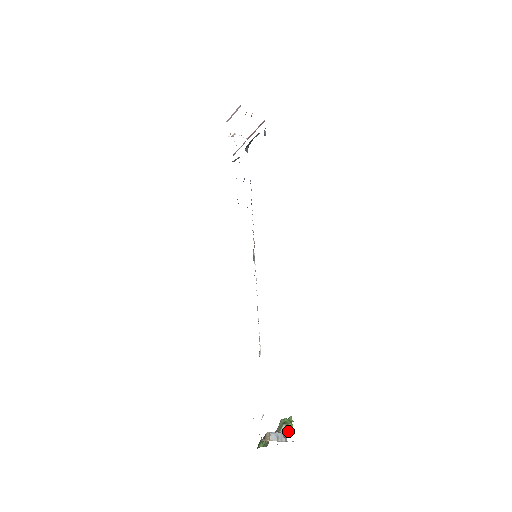
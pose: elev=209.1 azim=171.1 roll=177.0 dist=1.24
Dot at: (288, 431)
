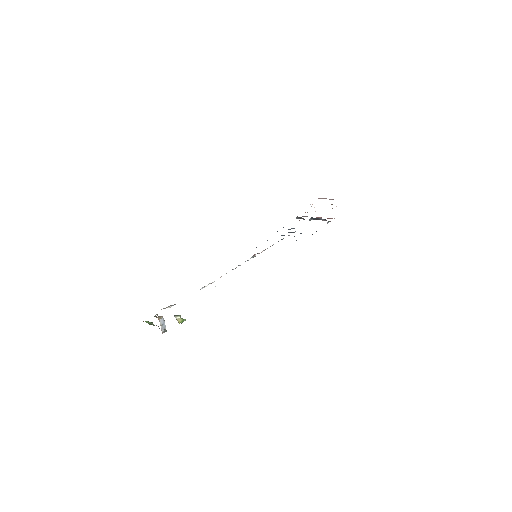
Dot at: (178, 320)
